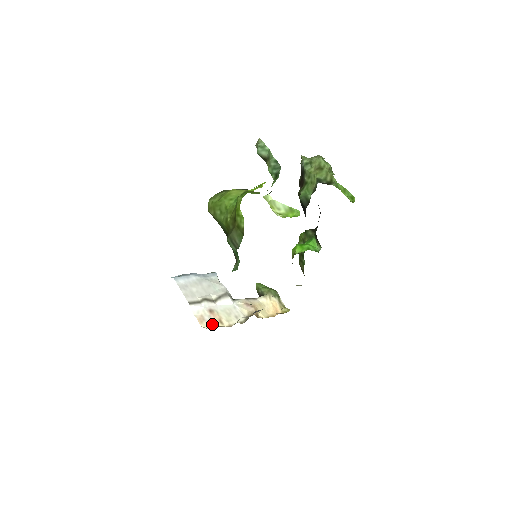
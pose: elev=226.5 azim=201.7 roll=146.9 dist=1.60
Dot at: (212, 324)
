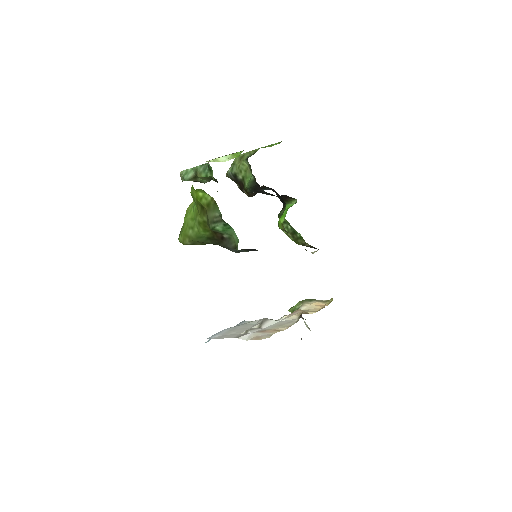
Dot at: (271, 334)
